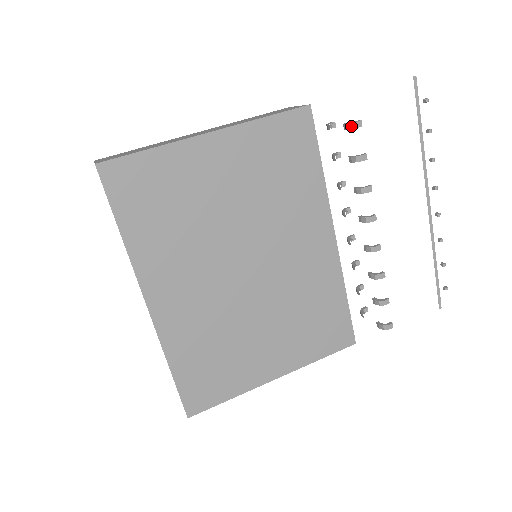
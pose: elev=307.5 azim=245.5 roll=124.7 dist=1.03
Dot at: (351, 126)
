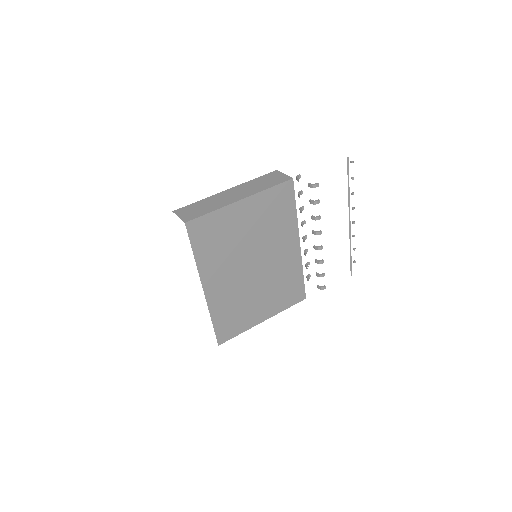
Dot at: (313, 186)
